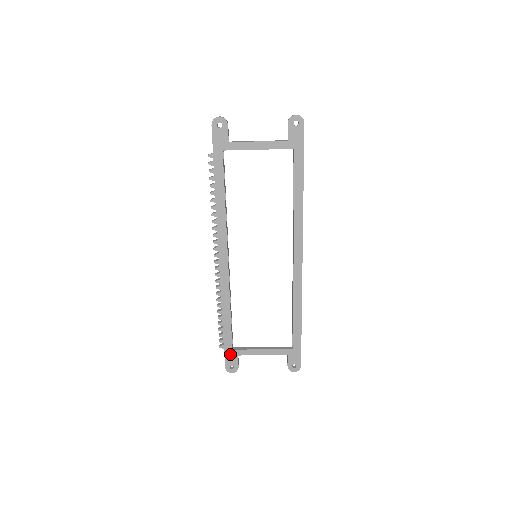
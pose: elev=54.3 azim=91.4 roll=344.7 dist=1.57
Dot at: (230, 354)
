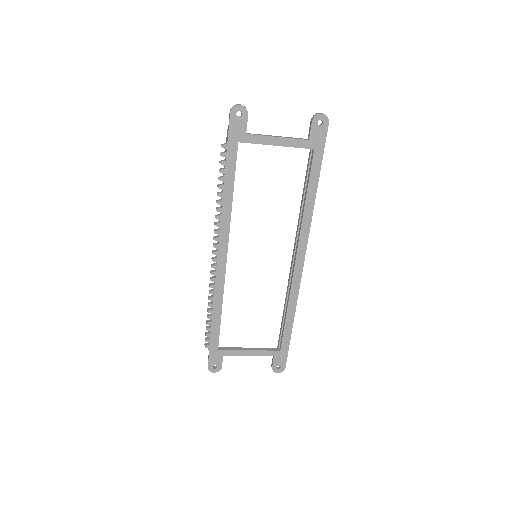
Dot at: (215, 354)
